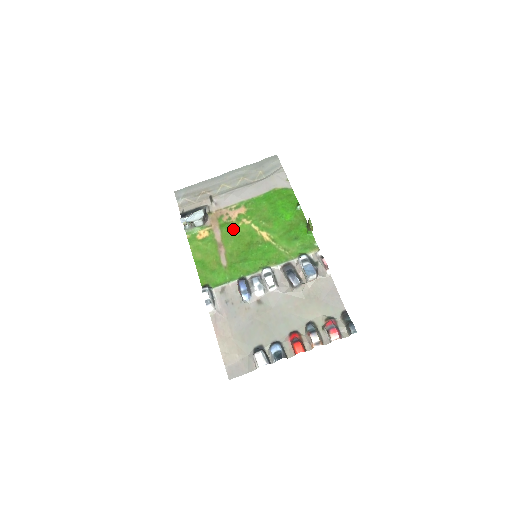
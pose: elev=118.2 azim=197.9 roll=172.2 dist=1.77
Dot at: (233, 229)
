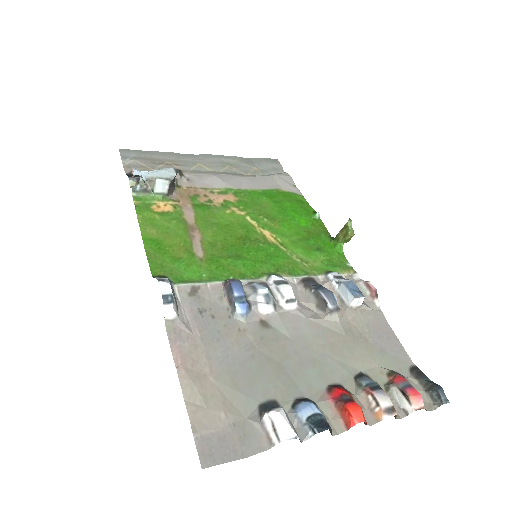
Dot at: (216, 214)
